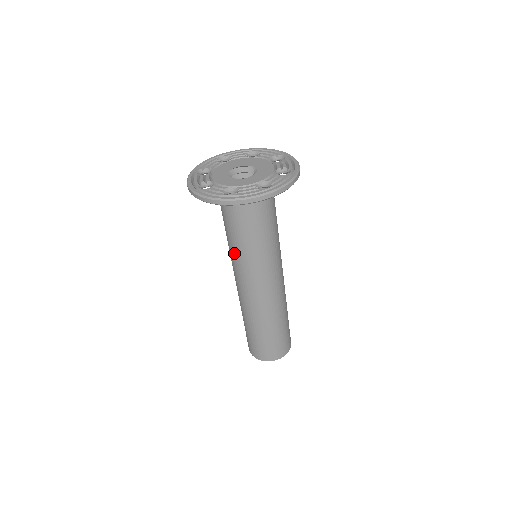
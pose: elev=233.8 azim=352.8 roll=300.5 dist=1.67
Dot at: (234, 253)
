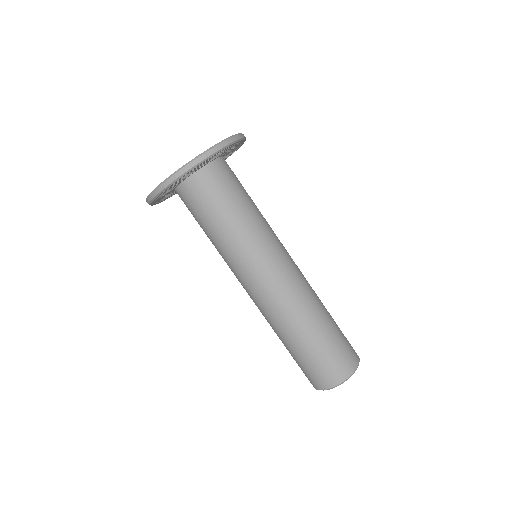
Dot at: occluded
